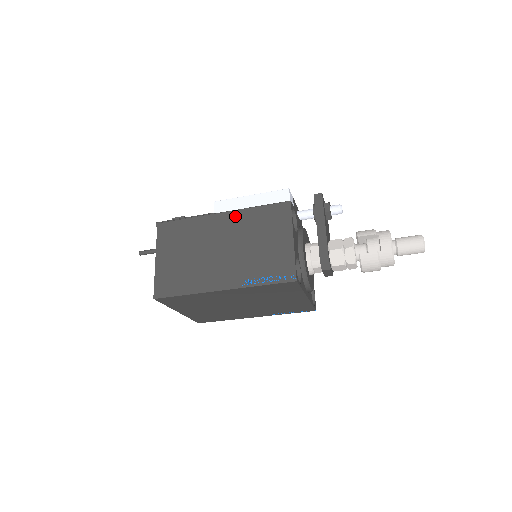
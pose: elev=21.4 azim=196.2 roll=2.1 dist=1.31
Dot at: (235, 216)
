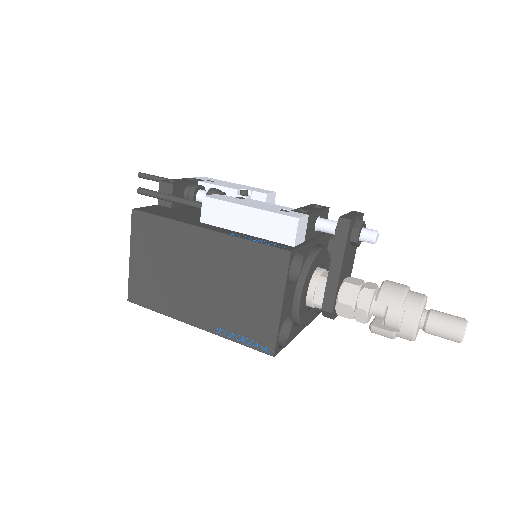
Dot at: (219, 242)
